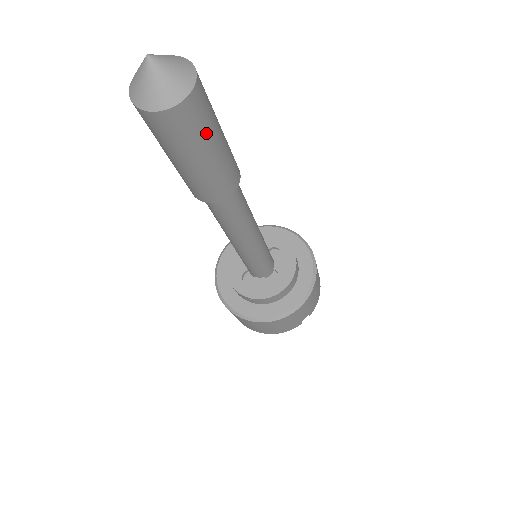
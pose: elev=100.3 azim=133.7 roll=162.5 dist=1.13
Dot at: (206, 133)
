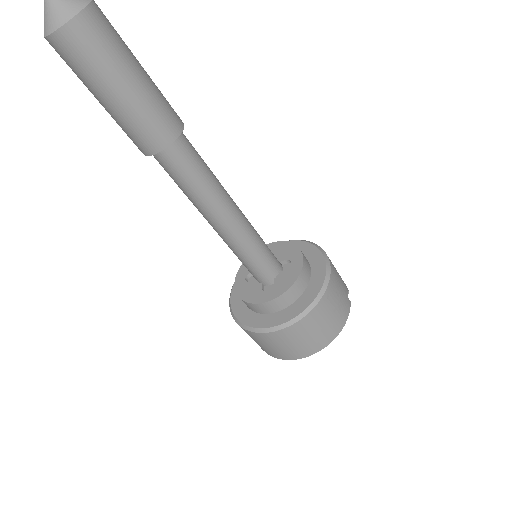
Dot at: (125, 46)
